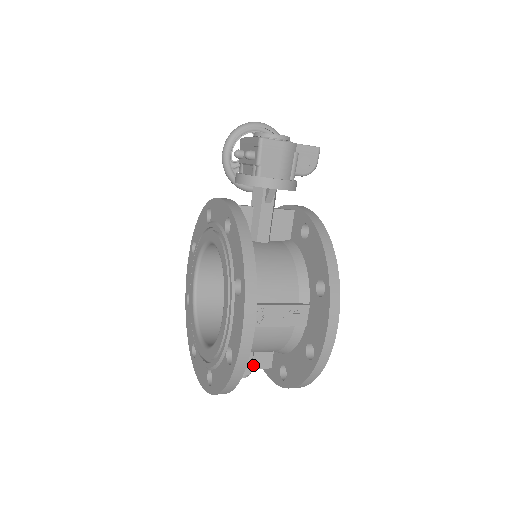
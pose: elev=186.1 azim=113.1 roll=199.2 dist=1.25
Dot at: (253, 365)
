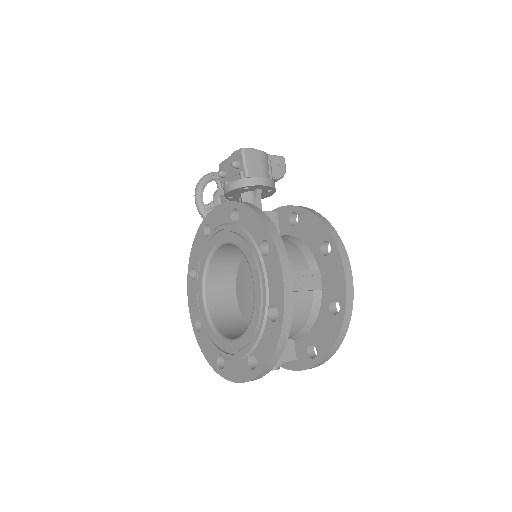
Dot at: (281, 358)
